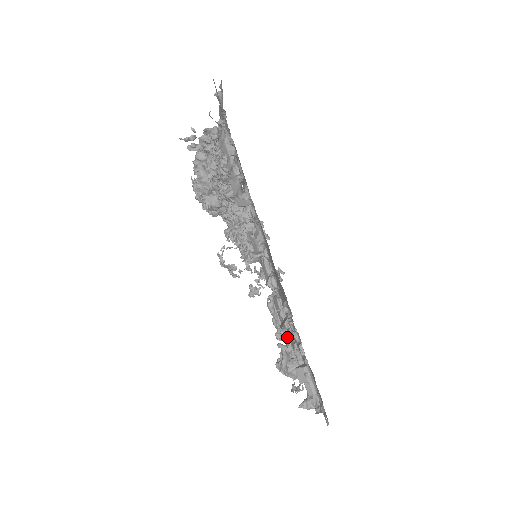
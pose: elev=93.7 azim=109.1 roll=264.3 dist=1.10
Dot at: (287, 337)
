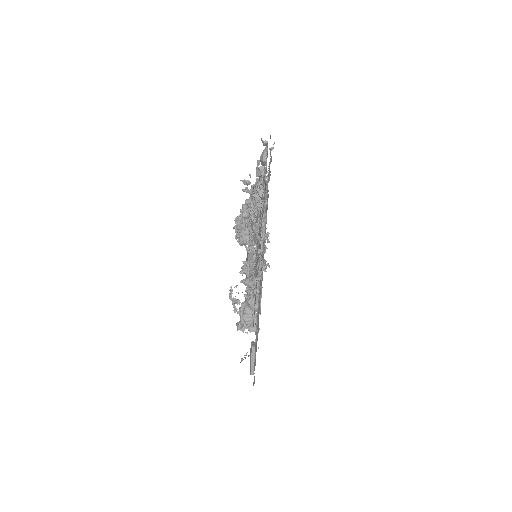
Dot at: occluded
